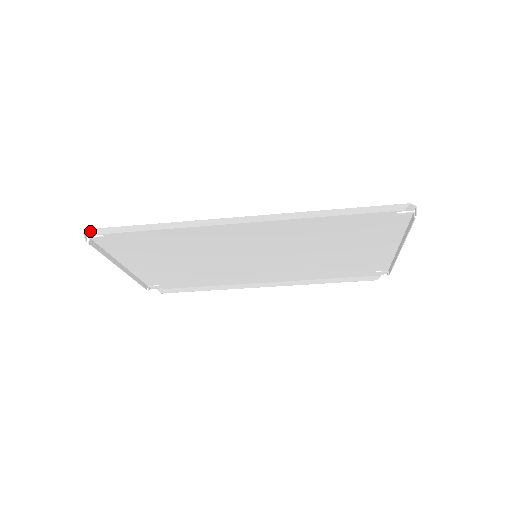
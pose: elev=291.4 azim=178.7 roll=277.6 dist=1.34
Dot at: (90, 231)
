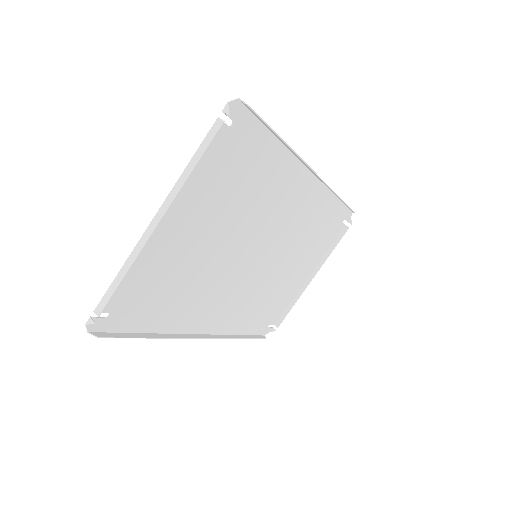
Dot at: occluded
